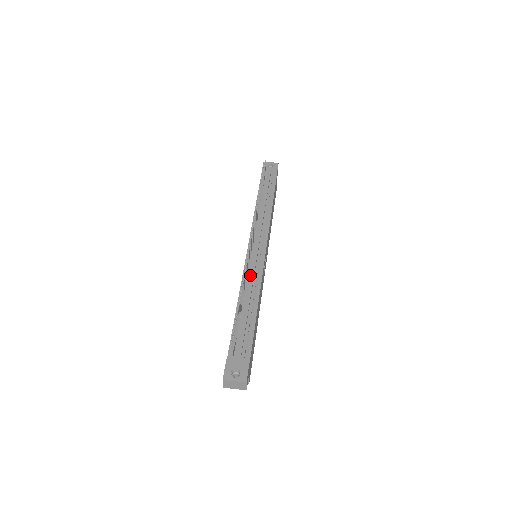
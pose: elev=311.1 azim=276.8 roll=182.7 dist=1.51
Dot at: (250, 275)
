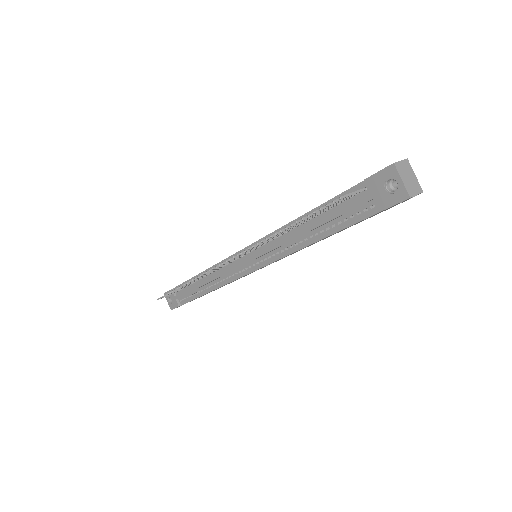
Dot at: (217, 273)
